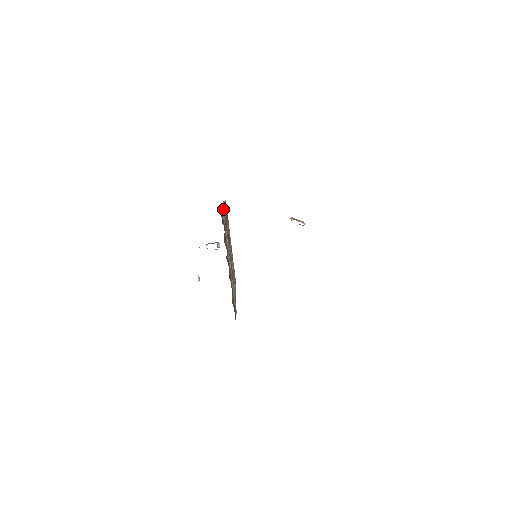
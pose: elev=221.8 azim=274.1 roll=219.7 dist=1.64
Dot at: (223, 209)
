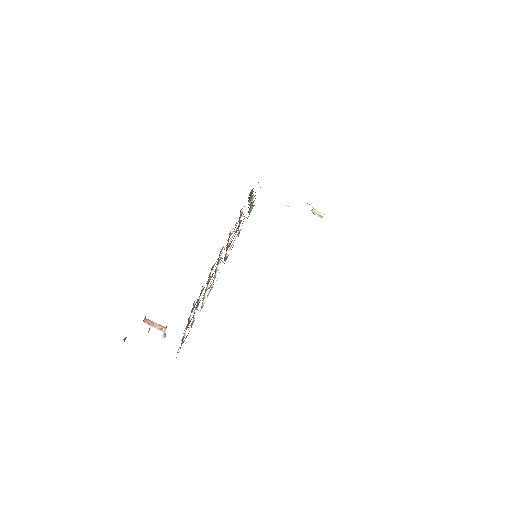
Dot at: occluded
